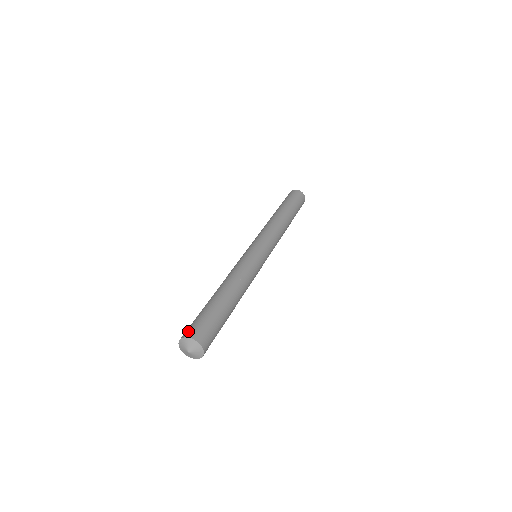
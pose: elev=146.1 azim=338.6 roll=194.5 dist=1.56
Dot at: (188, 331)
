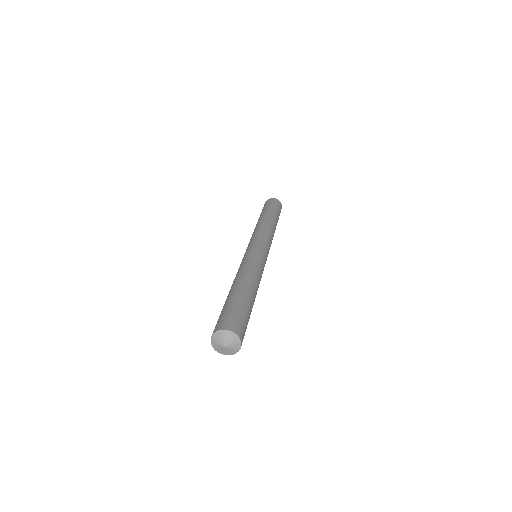
Dot at: (220, 324)
